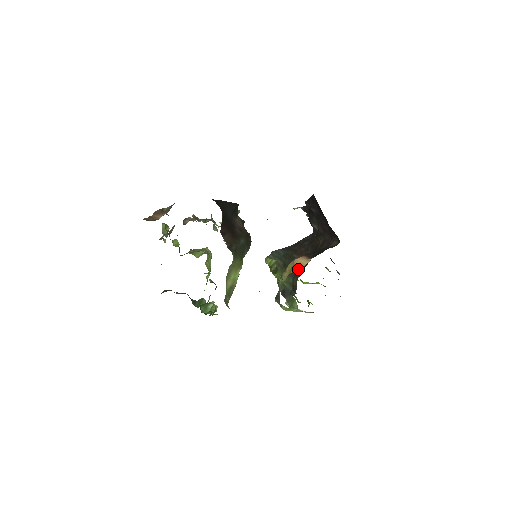
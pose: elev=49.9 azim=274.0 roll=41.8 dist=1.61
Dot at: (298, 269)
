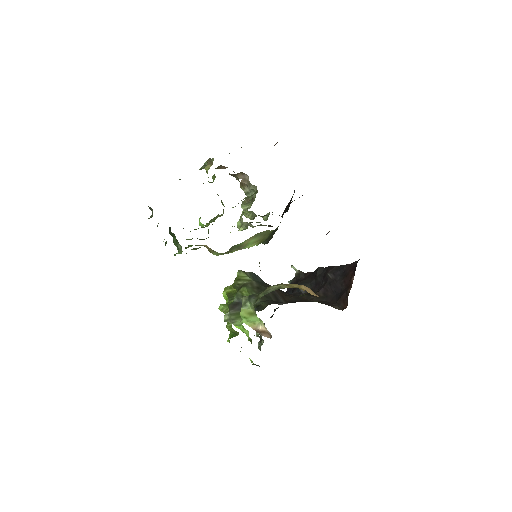
Dot at: (273, 299)
